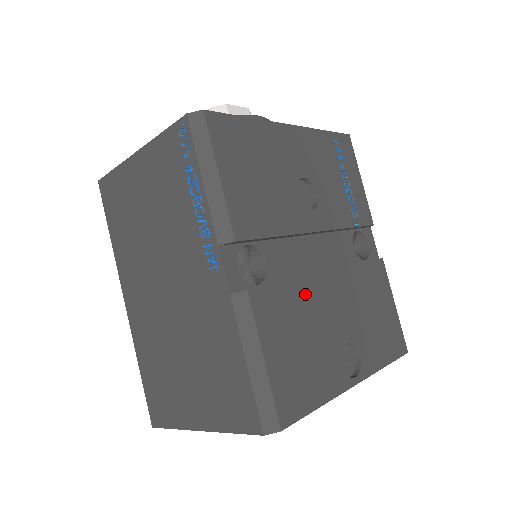
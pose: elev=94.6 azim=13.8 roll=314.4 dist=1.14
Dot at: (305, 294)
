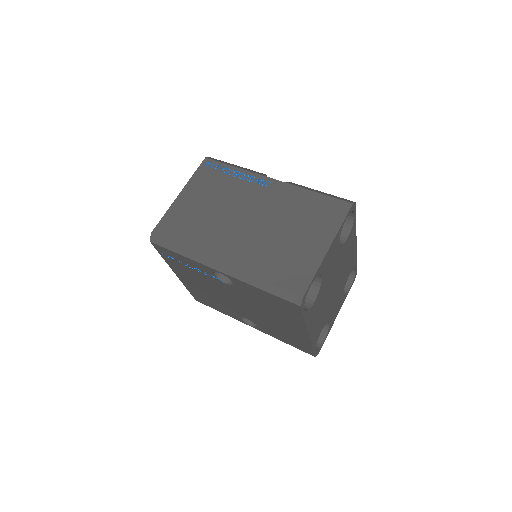
Dot at: occluded
